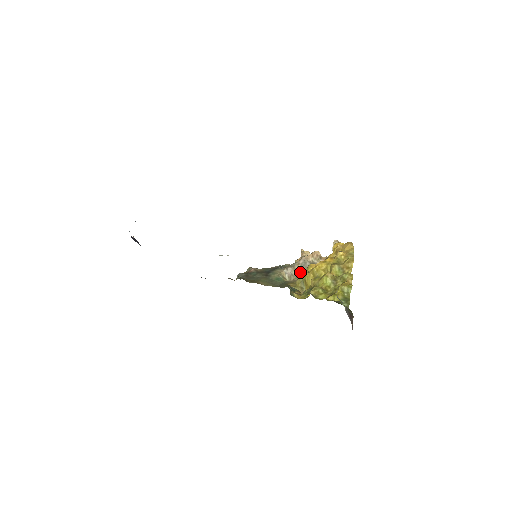
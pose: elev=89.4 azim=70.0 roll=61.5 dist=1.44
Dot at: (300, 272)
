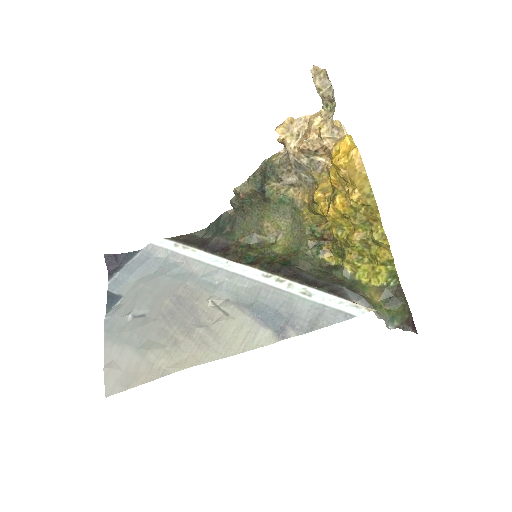
Dot at: (300, 176)
